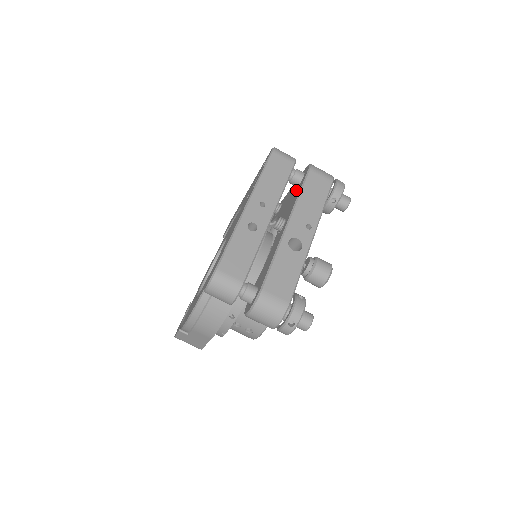
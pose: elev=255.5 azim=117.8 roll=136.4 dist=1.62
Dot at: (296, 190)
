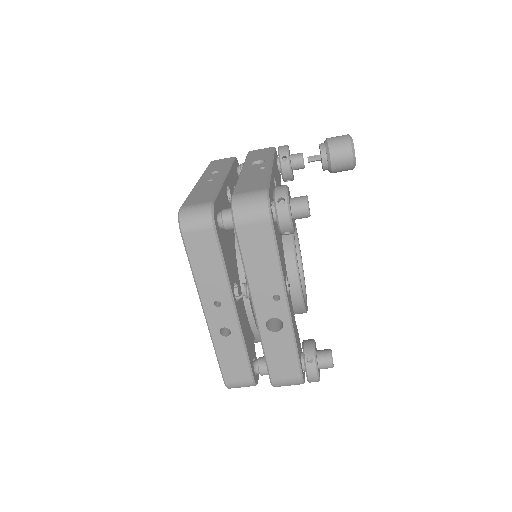
Dot at: occluded
